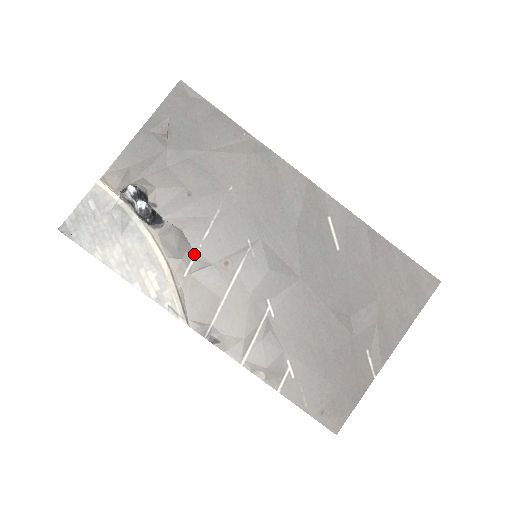
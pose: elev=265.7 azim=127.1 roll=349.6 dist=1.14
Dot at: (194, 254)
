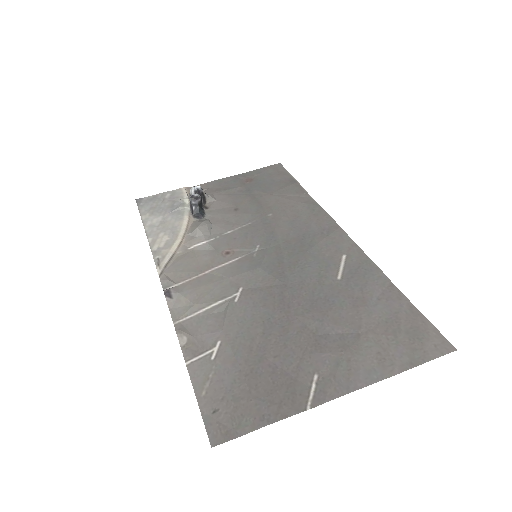
Dot at: (208, 240)
